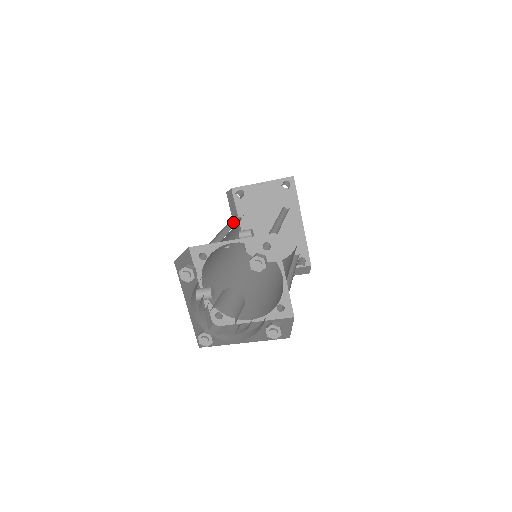
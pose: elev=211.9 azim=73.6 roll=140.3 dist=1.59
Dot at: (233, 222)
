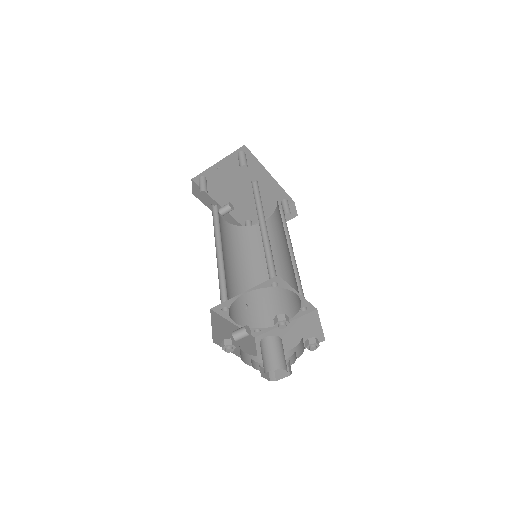
Dot at: (215, 221)
